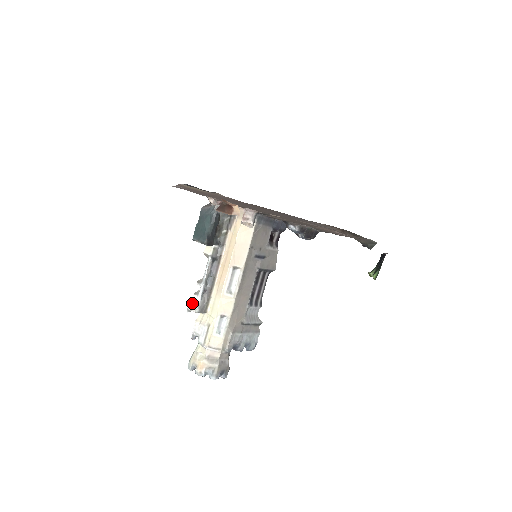
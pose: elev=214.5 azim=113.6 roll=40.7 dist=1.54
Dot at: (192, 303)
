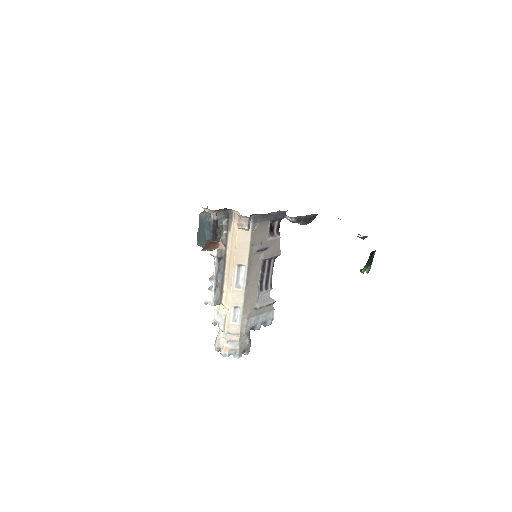
Dot at: (208, 297)
